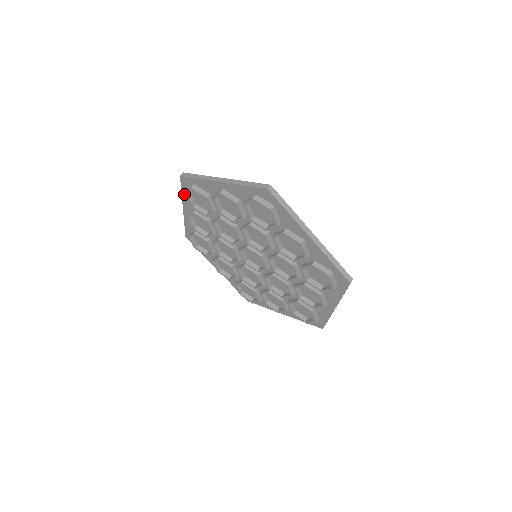
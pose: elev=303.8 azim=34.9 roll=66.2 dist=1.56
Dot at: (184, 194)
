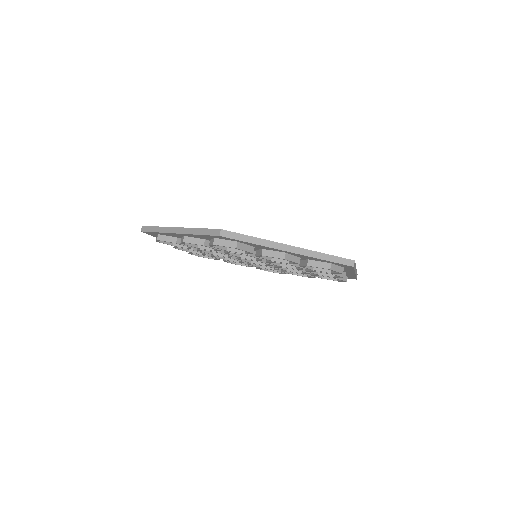
Dot at: occluded
